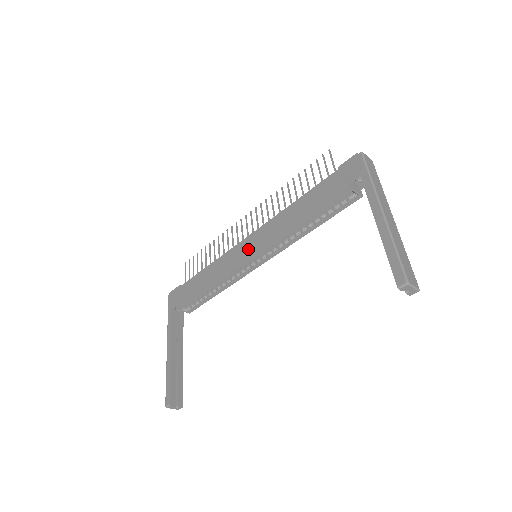
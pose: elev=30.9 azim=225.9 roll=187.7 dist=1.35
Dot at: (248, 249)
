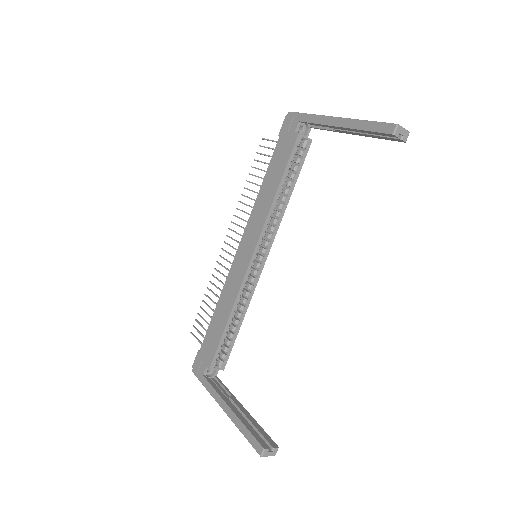
Dot at: (245, 254)
